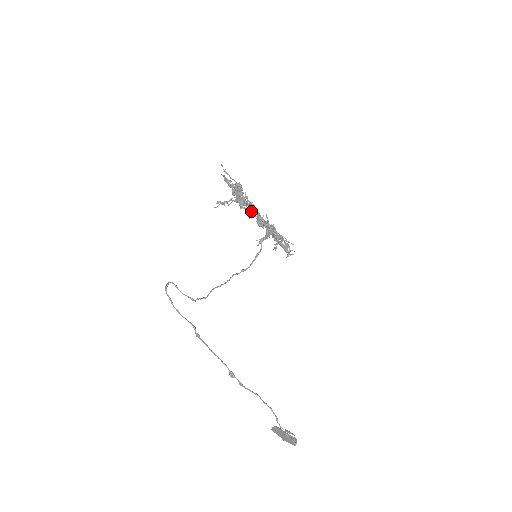
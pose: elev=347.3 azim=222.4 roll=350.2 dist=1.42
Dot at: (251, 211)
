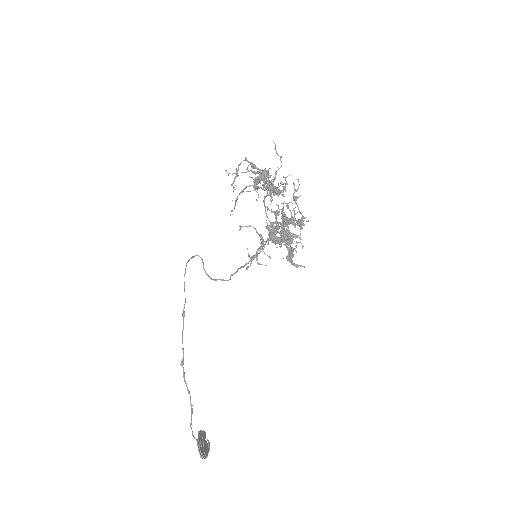
Dot at: (281, 203)
